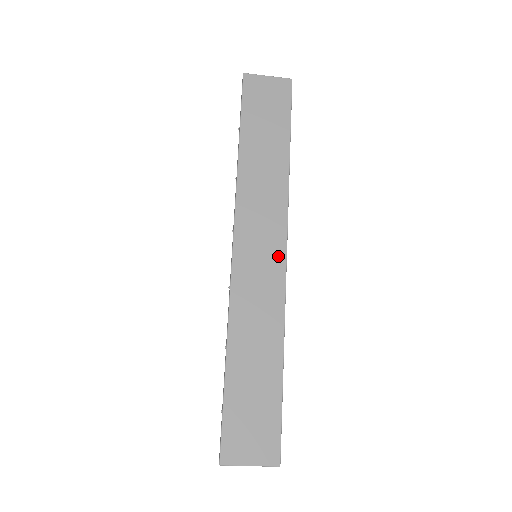
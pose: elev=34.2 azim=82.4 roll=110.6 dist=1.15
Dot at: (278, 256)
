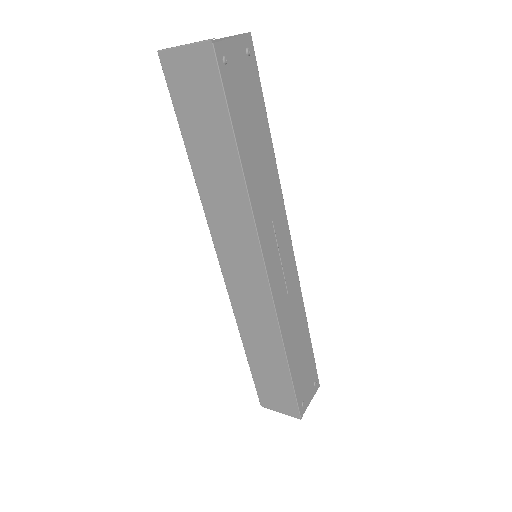
Dot at: (260, 277)
